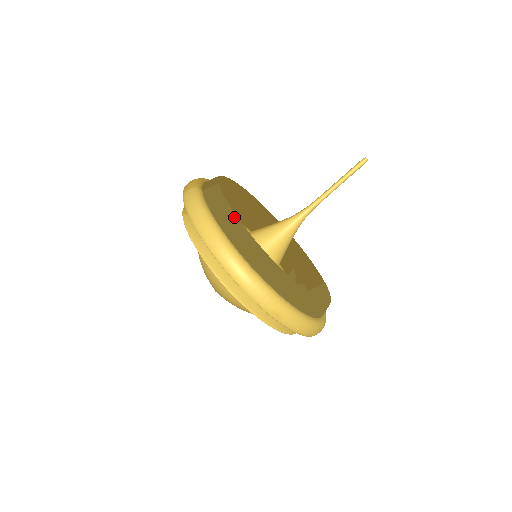
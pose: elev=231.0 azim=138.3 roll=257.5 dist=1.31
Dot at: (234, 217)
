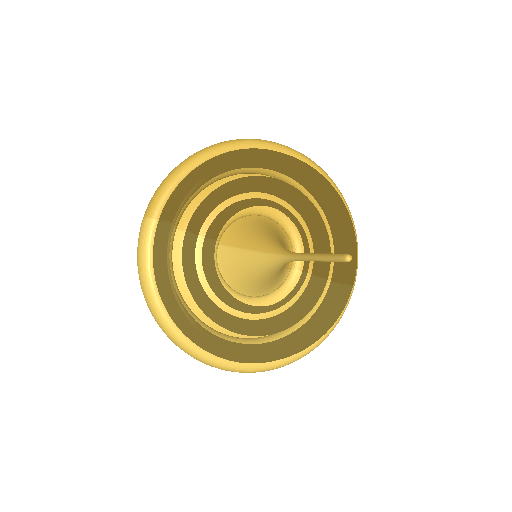
Dot at: (167, 290)
